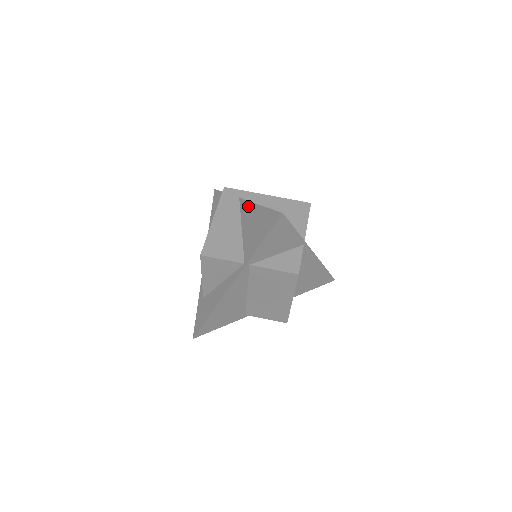
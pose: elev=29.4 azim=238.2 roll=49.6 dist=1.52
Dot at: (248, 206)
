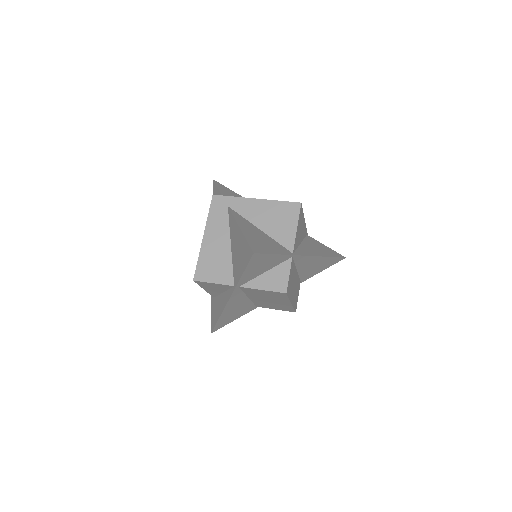
Dot at: (233, 222)
